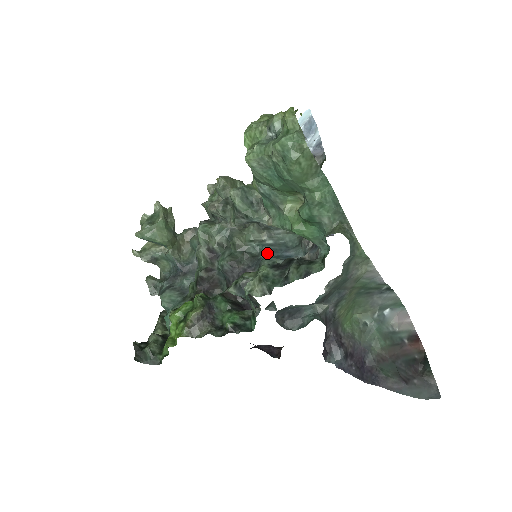
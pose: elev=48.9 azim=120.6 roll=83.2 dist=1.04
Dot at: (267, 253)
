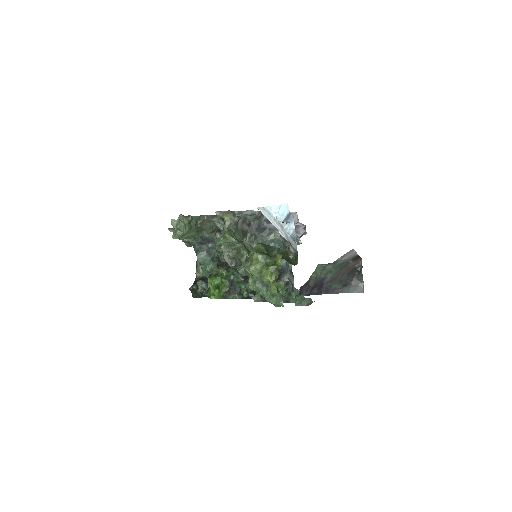
Dot at: occluded
